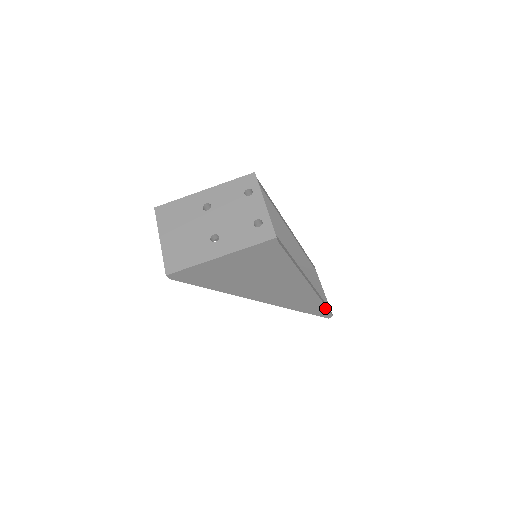
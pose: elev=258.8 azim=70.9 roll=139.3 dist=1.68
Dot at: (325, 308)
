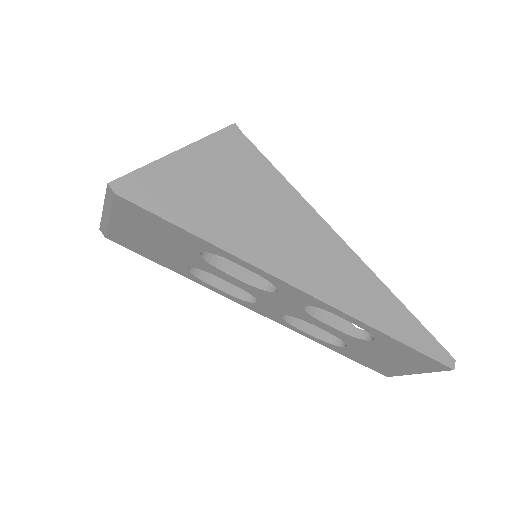
Dot at: (420, 327)
